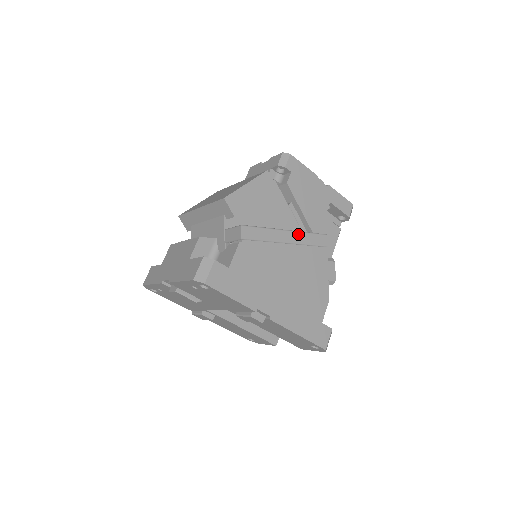
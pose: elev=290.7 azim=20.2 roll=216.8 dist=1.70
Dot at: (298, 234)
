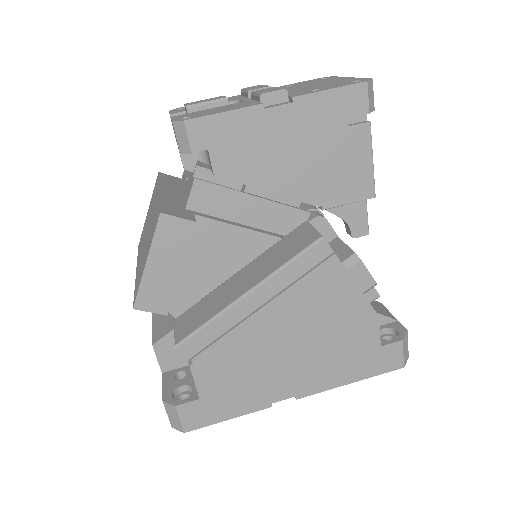
Dot at: (269, 282)
